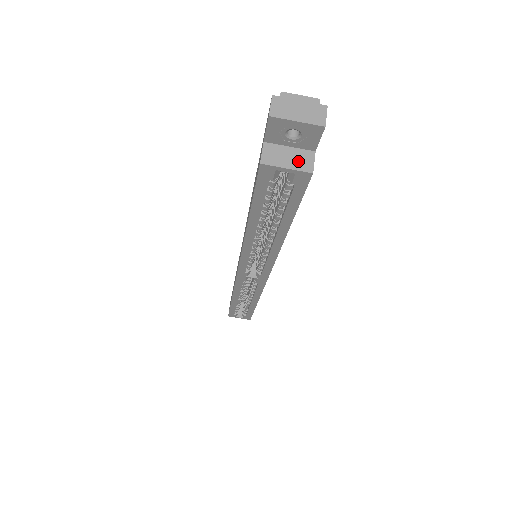
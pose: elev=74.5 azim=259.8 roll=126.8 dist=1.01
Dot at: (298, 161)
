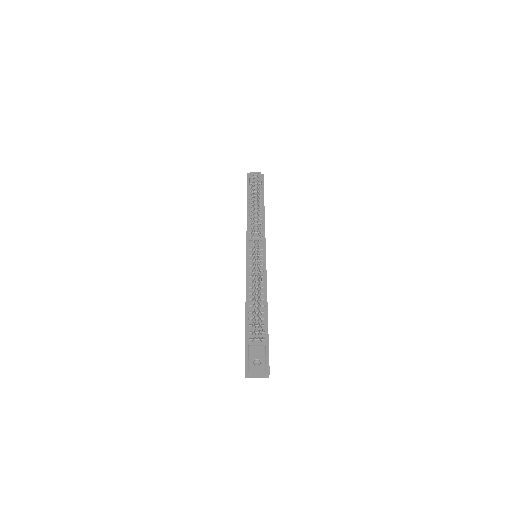
Dot at: occluded
